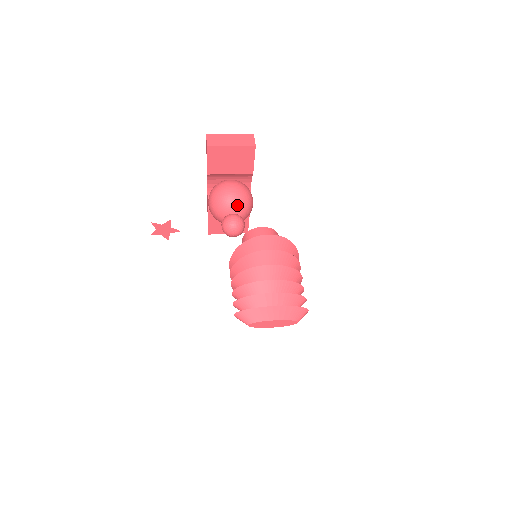
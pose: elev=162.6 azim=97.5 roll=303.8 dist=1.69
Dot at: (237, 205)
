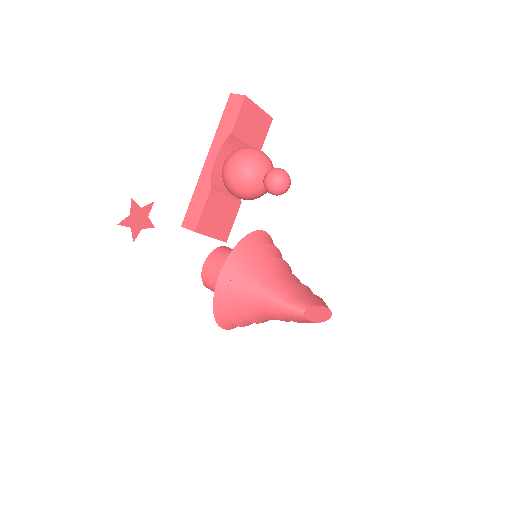
Dot at: (272, 165)
